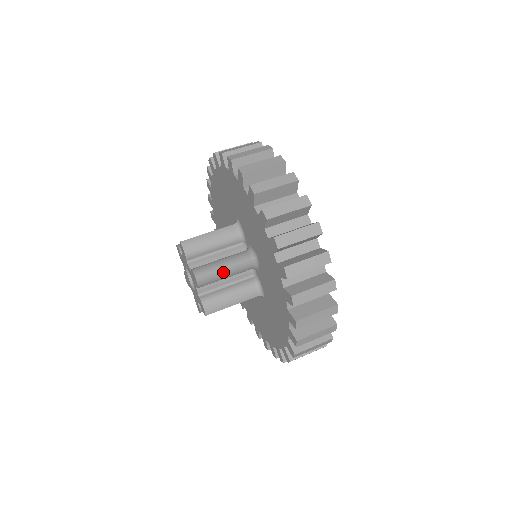
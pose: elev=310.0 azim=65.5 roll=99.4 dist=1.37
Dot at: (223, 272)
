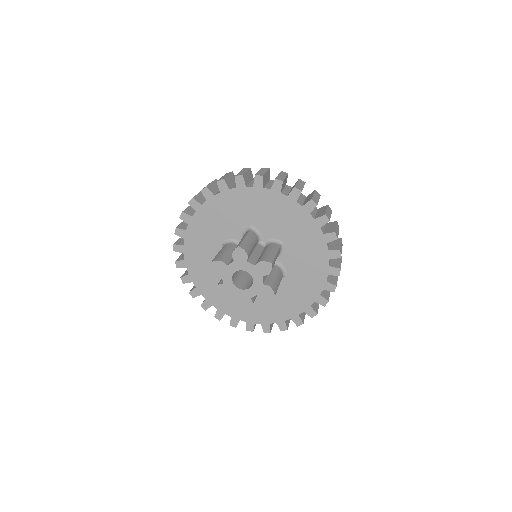
Dot at: (246, 240)
